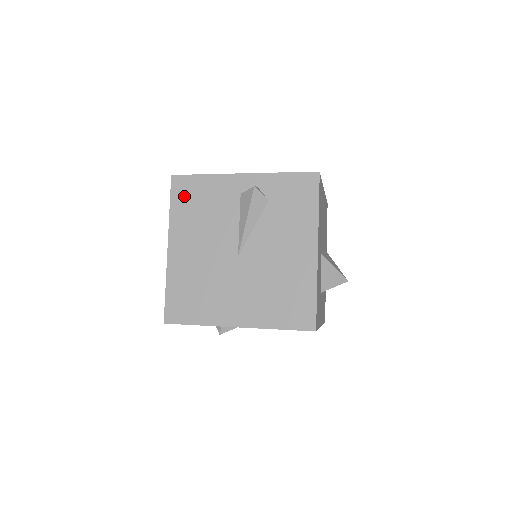
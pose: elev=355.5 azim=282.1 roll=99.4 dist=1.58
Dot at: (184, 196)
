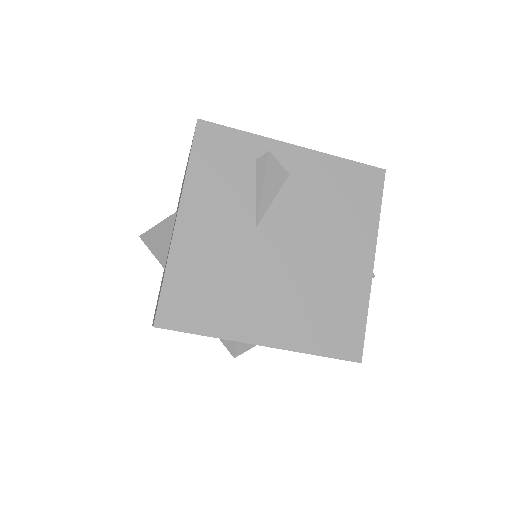
Dot at: occluded
